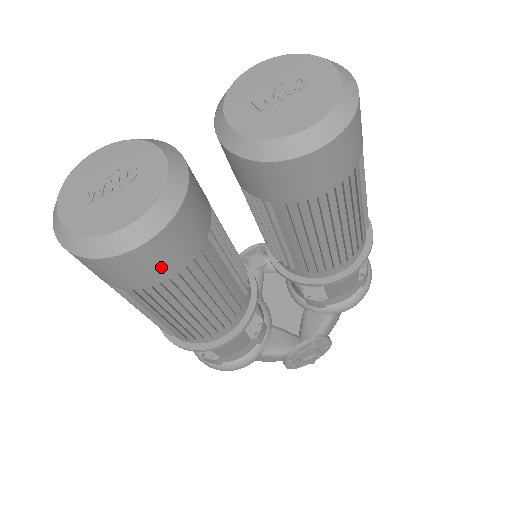
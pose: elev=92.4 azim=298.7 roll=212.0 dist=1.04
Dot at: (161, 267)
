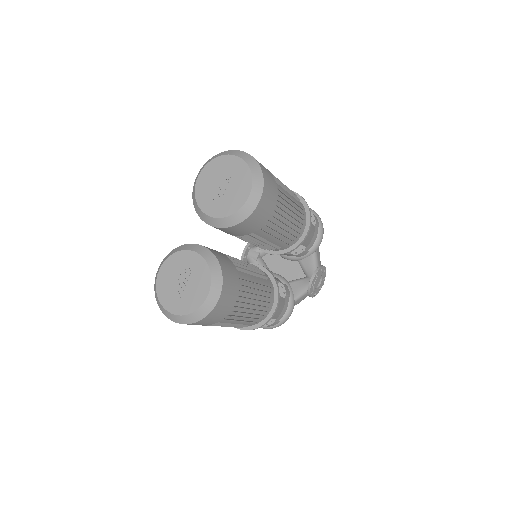
Dot at: (231, 299)
